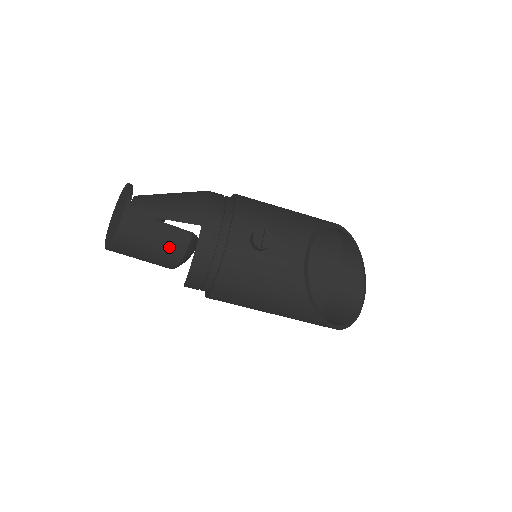
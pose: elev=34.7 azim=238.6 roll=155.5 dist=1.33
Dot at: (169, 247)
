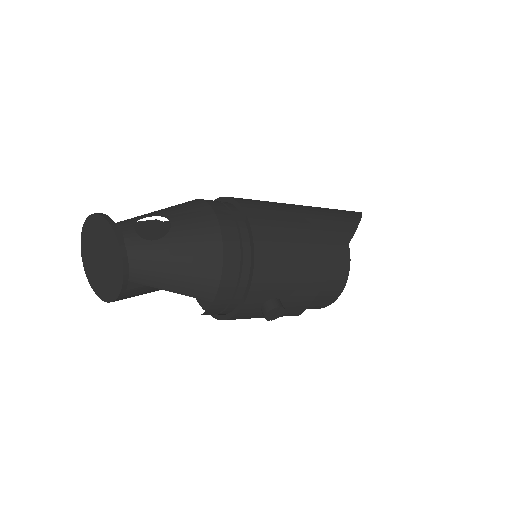
Dot at: occluded
